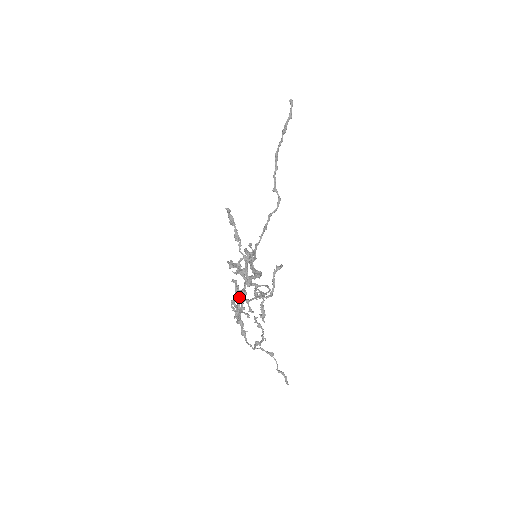
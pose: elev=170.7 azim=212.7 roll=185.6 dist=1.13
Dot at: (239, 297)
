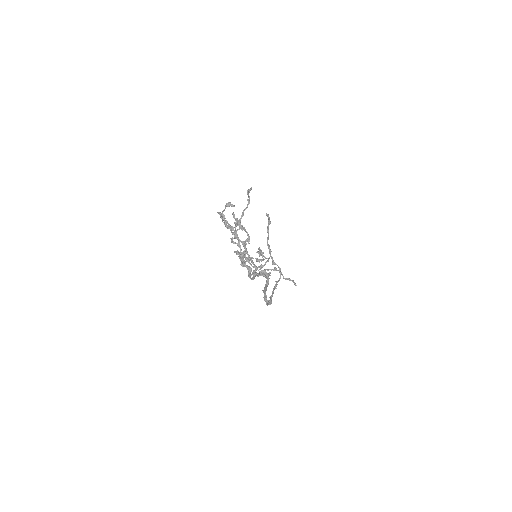
Dot at: occluded
